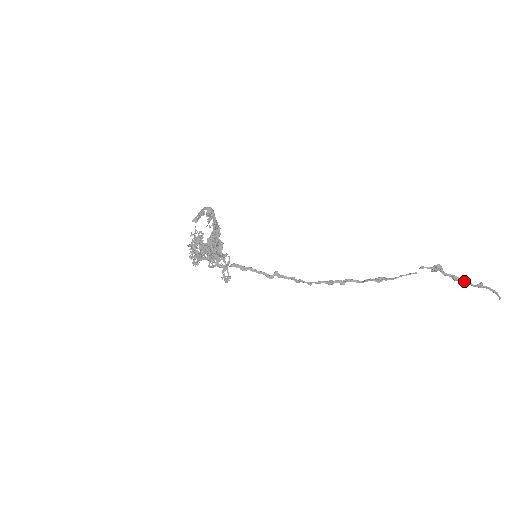
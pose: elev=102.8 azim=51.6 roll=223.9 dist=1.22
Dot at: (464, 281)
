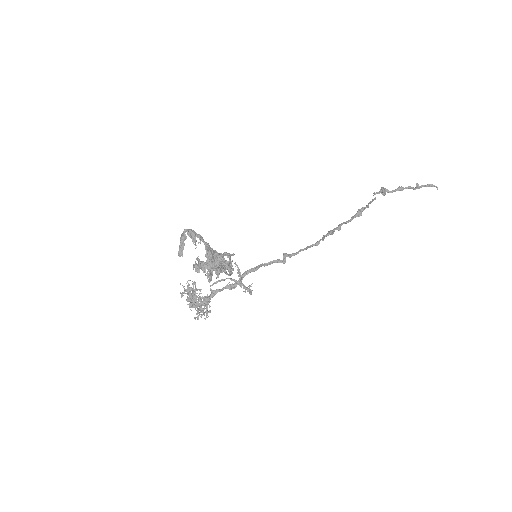
Dot at: (407, 187)
